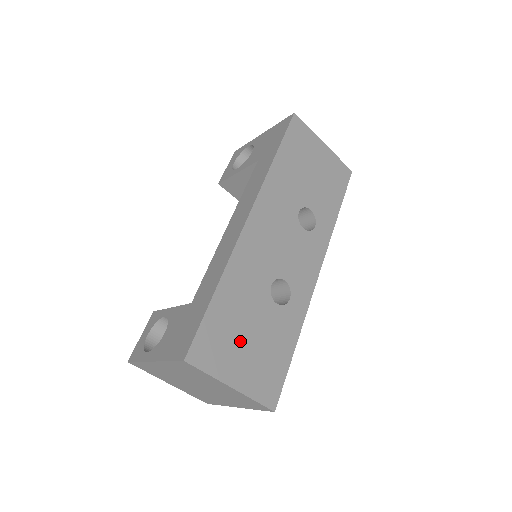
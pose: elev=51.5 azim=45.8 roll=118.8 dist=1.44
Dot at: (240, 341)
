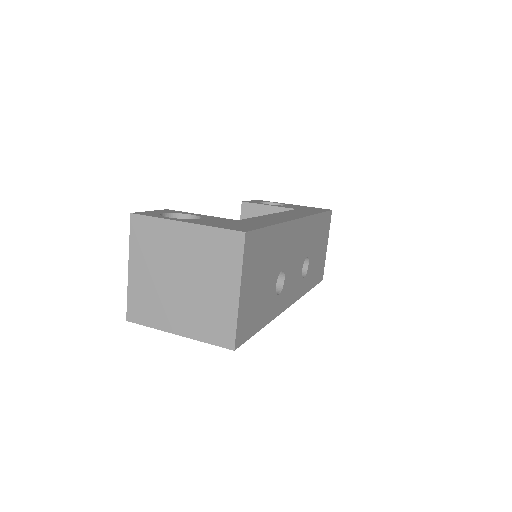
Dot at: (259, 273)
